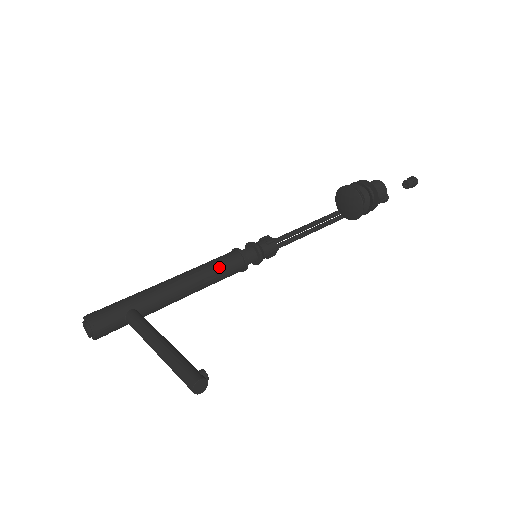
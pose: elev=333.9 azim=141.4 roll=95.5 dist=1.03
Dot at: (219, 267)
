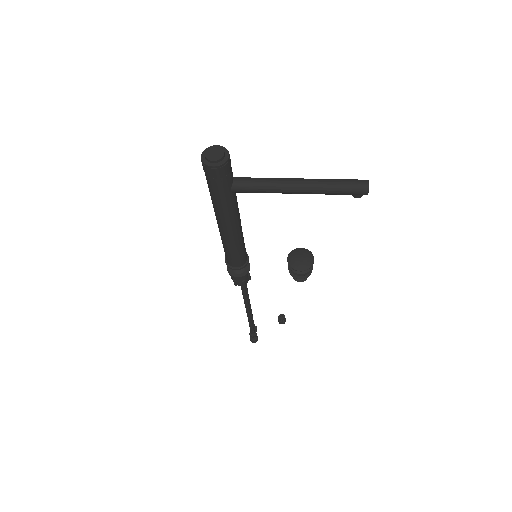
Dot at: occluded
